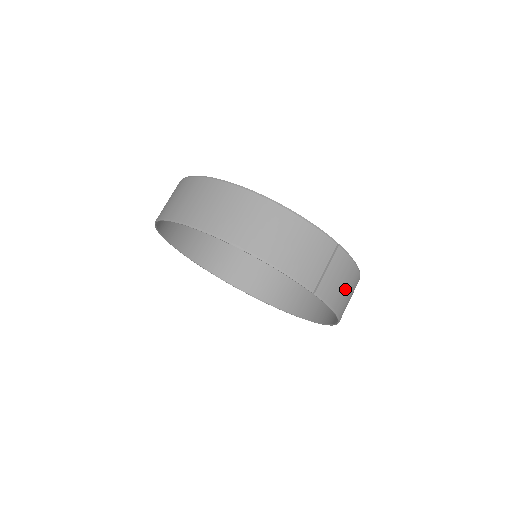
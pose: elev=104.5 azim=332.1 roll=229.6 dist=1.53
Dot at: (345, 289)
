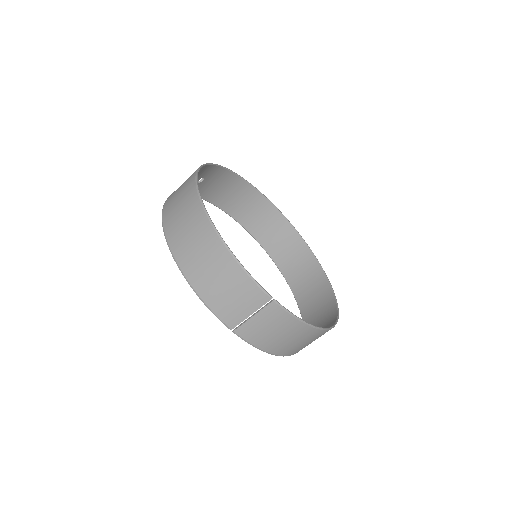
Dot at: (282, 337)
